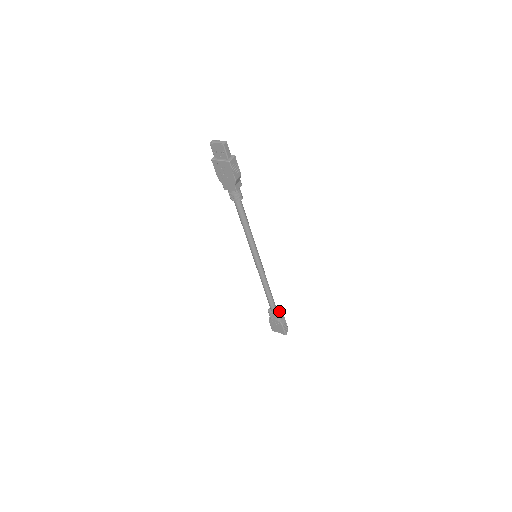
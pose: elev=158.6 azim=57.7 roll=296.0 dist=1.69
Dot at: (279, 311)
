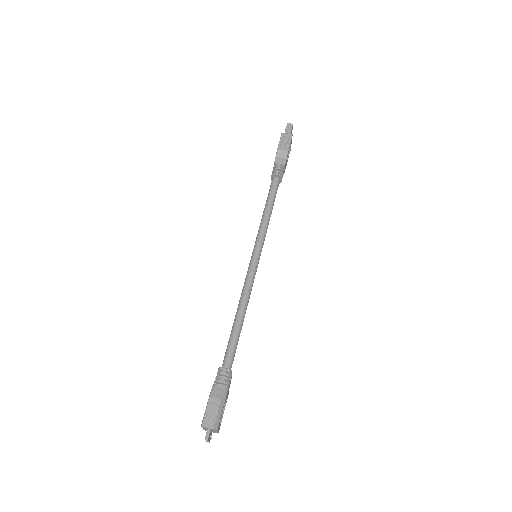
Dot at: (226, 368)
